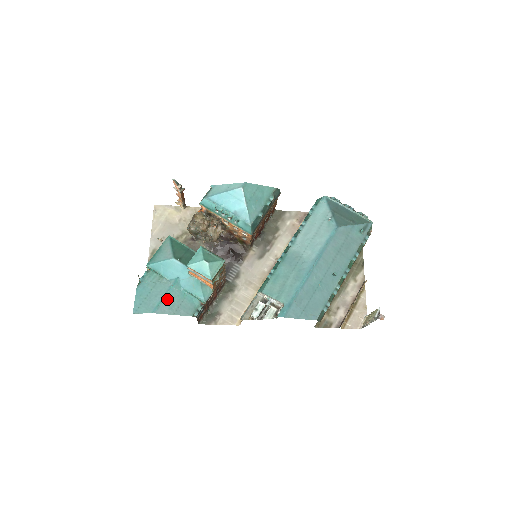
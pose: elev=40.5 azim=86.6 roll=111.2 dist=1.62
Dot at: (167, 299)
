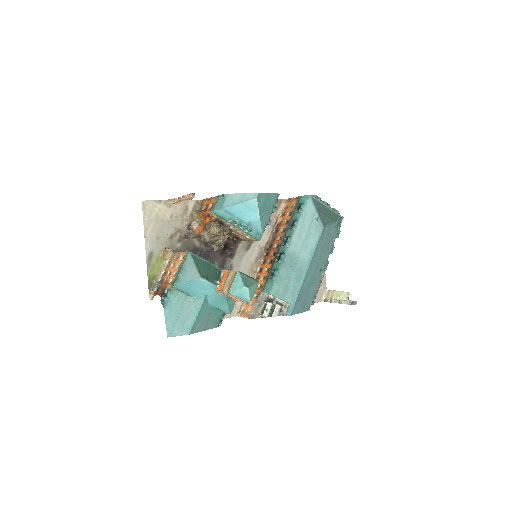
Dot at: (199, 318)
